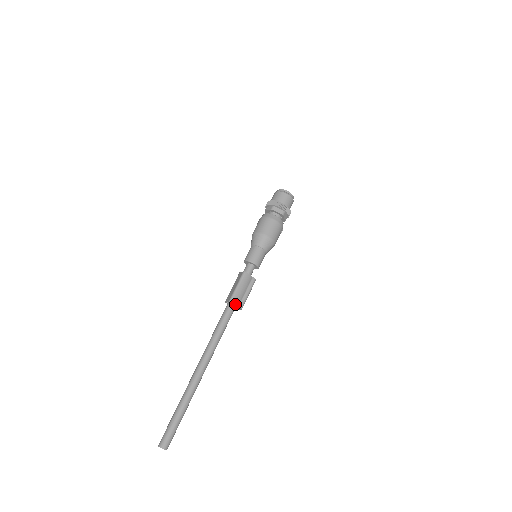
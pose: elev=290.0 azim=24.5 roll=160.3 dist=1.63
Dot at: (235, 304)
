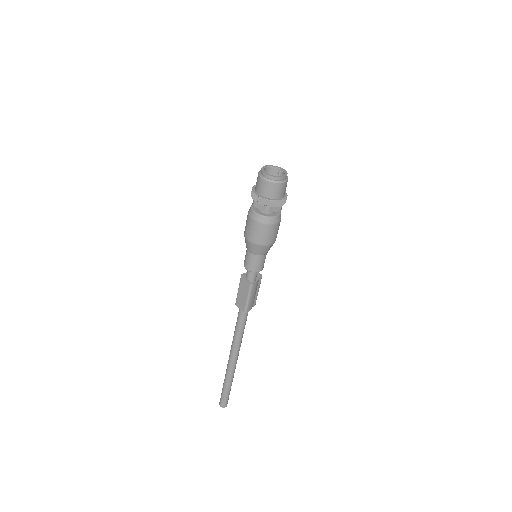
Dot at: occluded
